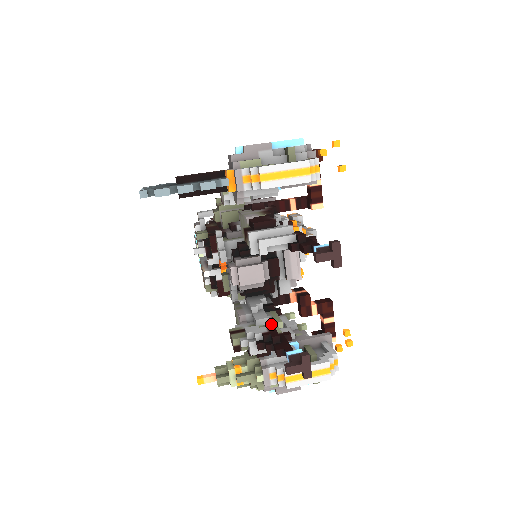
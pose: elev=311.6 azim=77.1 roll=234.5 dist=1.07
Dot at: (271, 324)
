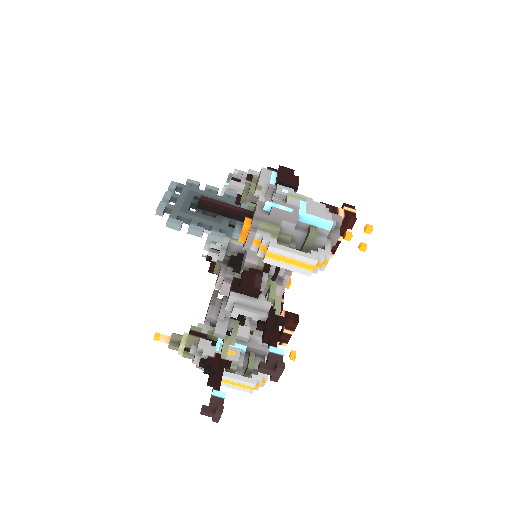
Dot at: (225, 341)
